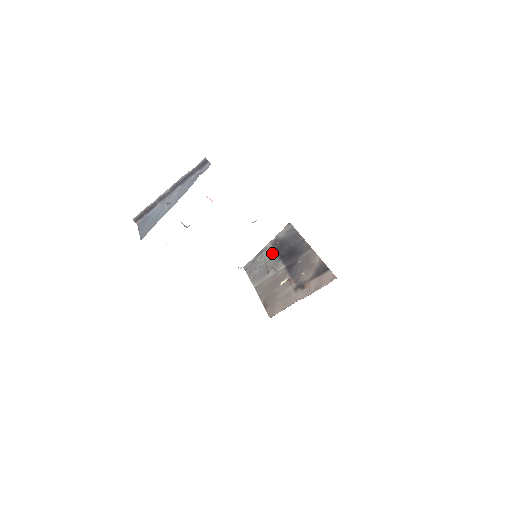
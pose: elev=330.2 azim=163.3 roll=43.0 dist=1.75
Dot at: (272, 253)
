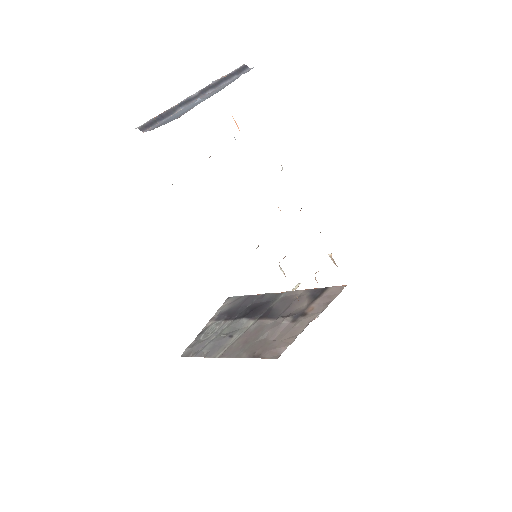
Dot at: (223, 323)
